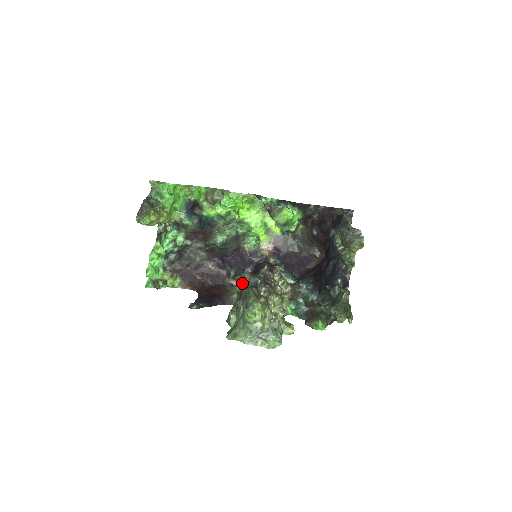
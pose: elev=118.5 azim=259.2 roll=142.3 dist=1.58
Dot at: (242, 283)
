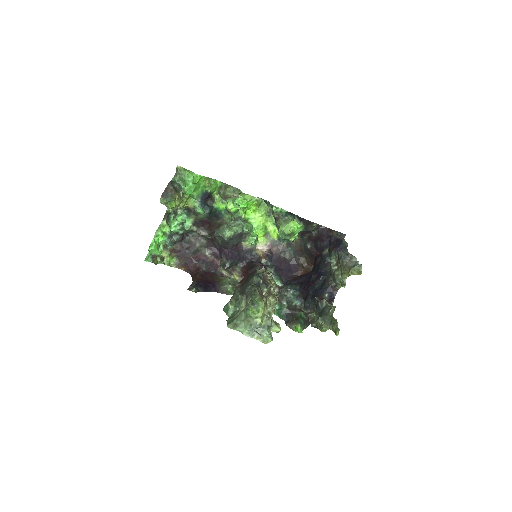
Dot at: (232, 275)
